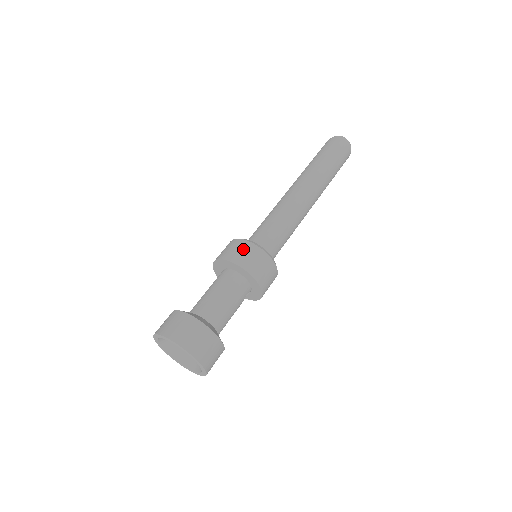
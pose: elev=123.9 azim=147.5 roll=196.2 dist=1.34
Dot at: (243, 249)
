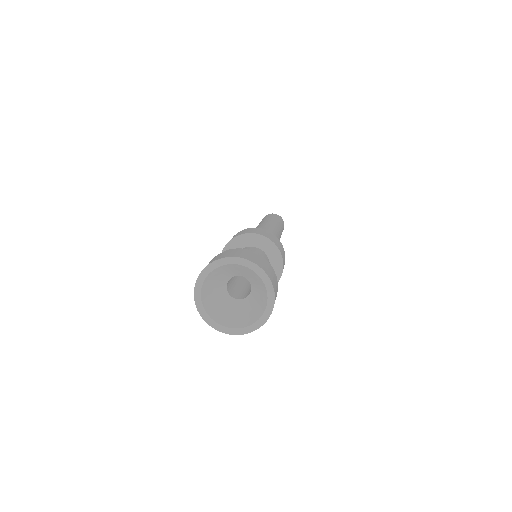
Dot at: (272, 235)
